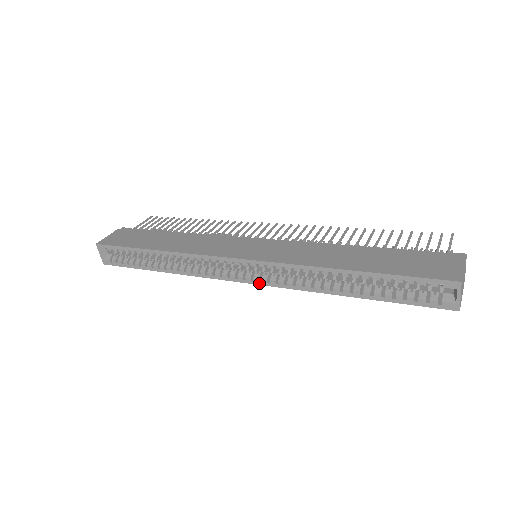
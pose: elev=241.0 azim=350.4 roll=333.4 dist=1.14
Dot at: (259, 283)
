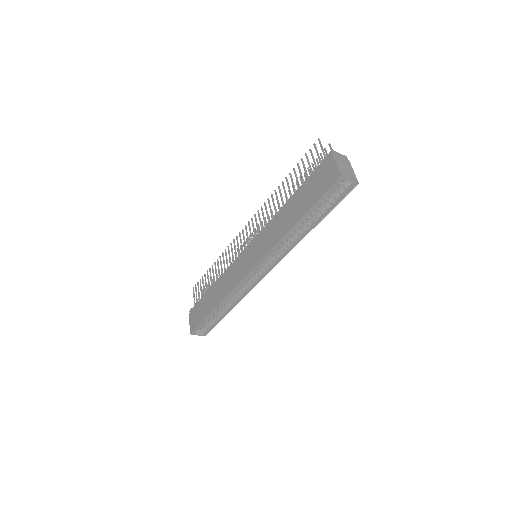
Dot at: (272, 268)
